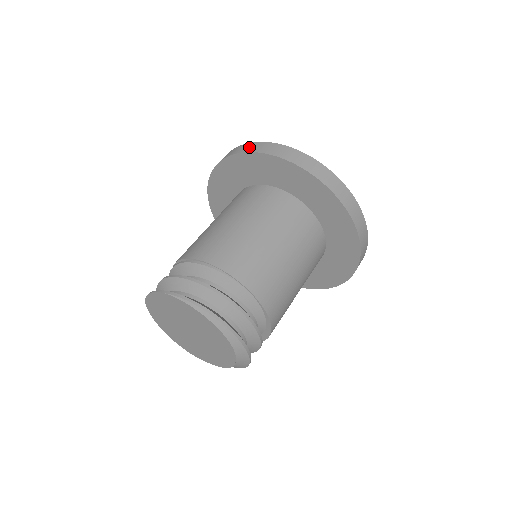
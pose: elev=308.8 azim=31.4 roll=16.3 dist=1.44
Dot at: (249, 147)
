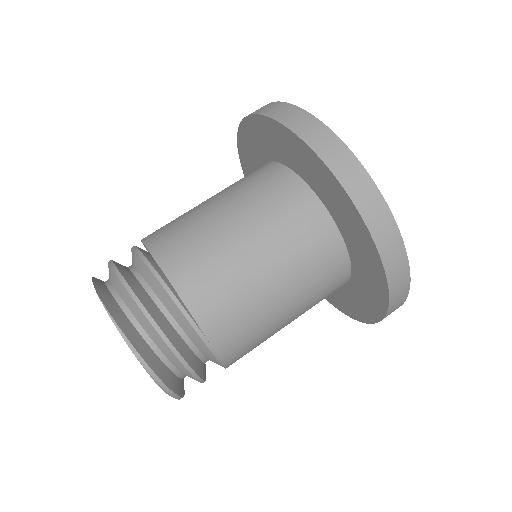
Dot at: (376, 214)
